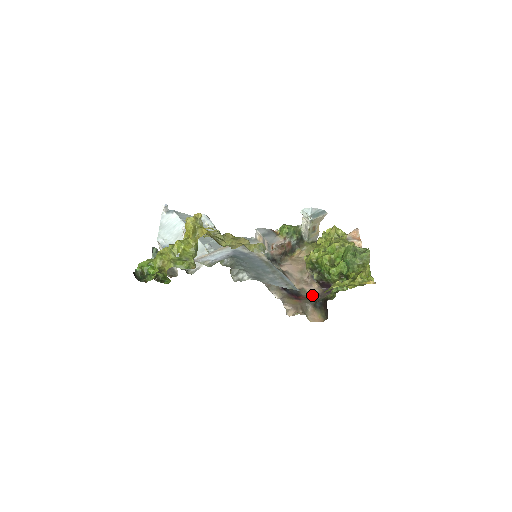
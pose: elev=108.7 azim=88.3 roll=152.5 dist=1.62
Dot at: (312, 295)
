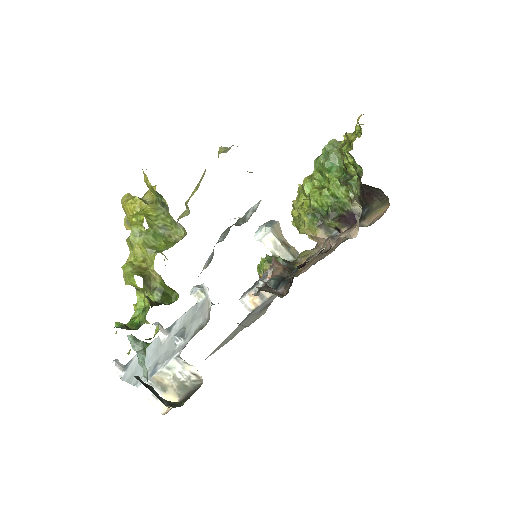
Dot at: occluded
